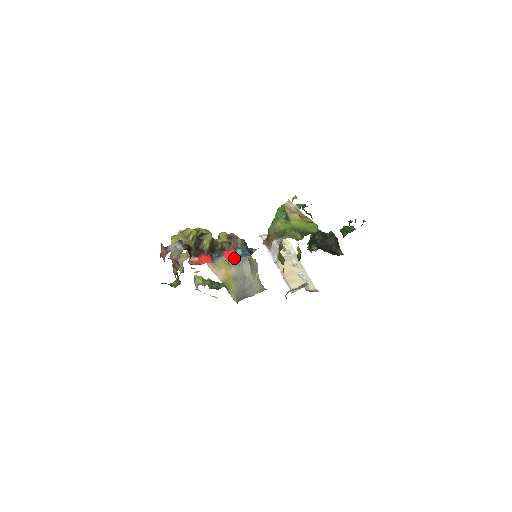
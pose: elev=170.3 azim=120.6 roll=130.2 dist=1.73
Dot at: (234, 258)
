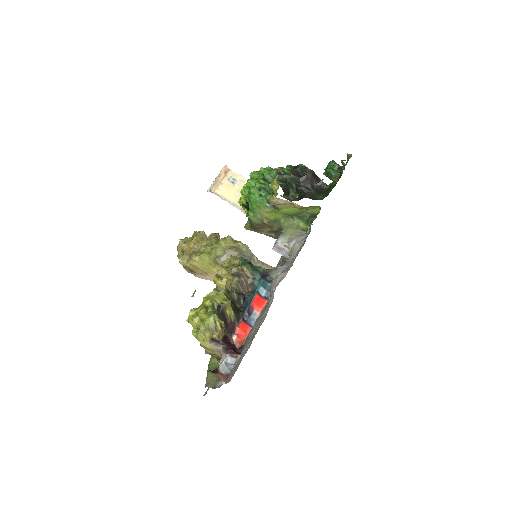
Dot at: (265, 304)
